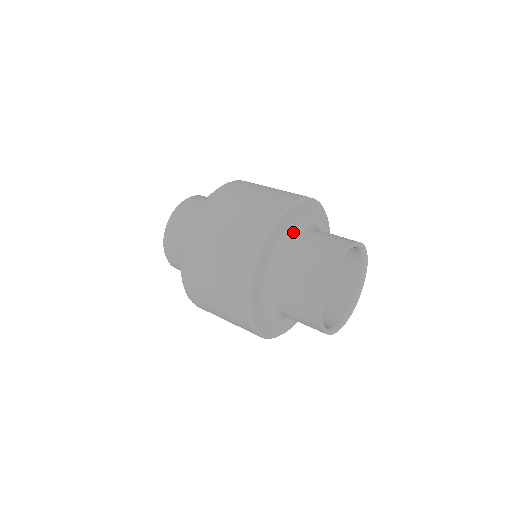
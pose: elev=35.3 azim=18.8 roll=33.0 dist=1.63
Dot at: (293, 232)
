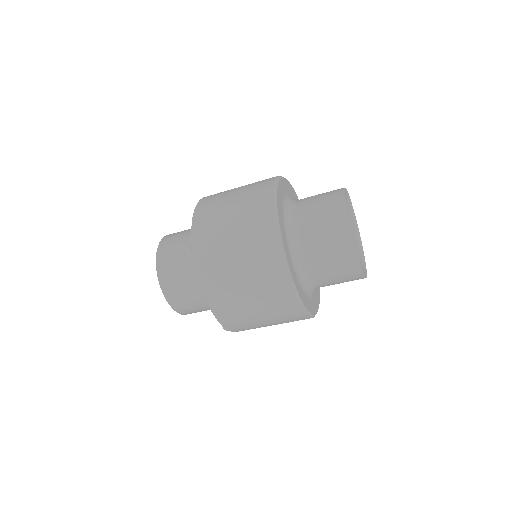
Dot at: (292, 198)
